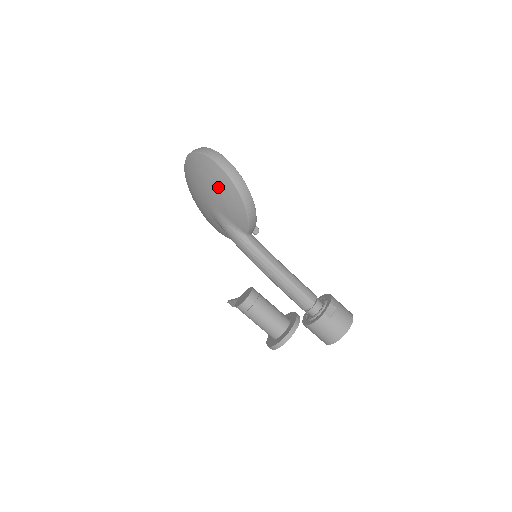
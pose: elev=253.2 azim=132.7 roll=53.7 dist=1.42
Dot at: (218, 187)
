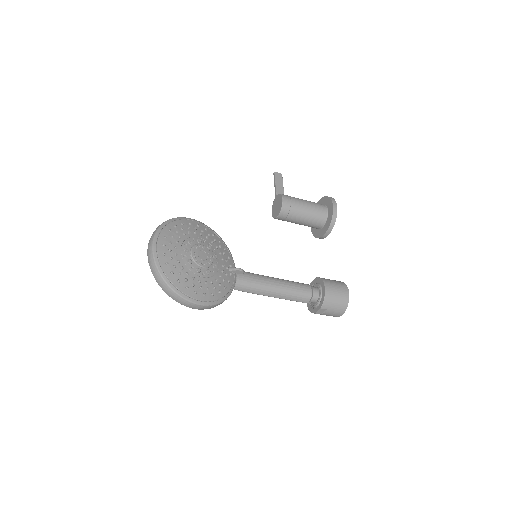
Dot at: occluded
